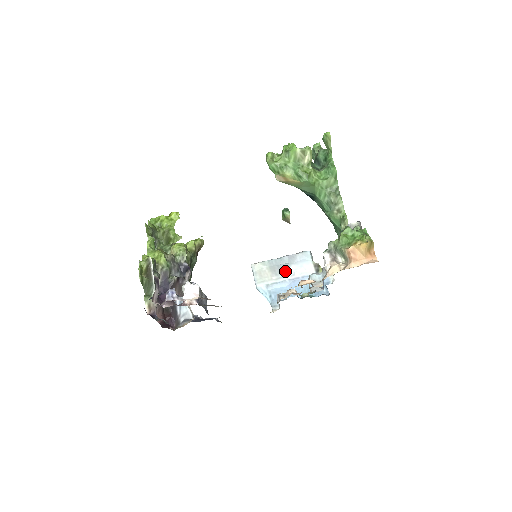
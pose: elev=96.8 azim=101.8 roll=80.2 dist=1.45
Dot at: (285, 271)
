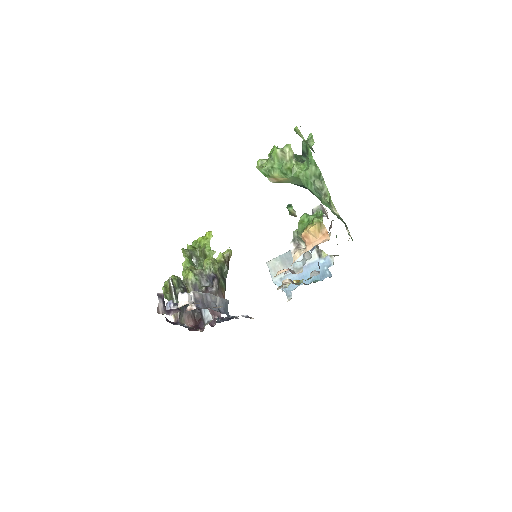
Dot at: occluded
